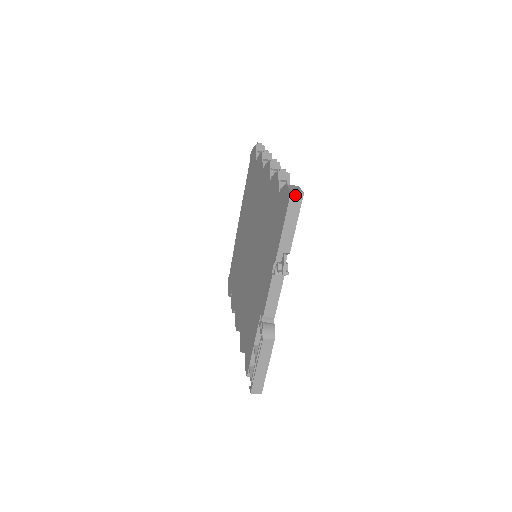
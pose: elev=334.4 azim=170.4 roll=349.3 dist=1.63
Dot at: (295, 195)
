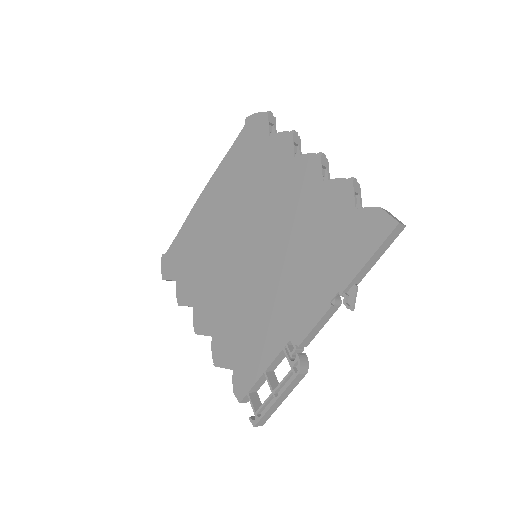
Dot at: (399, 227)
